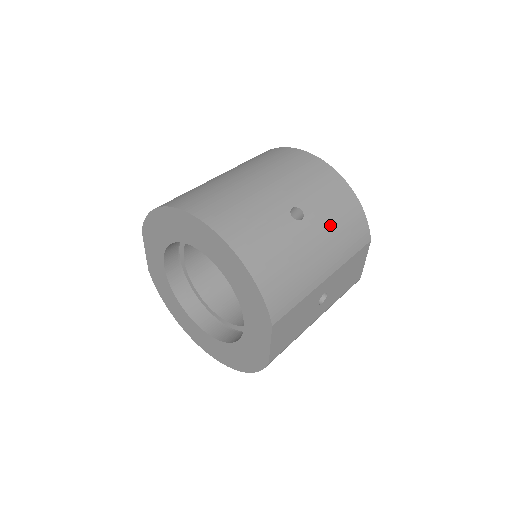
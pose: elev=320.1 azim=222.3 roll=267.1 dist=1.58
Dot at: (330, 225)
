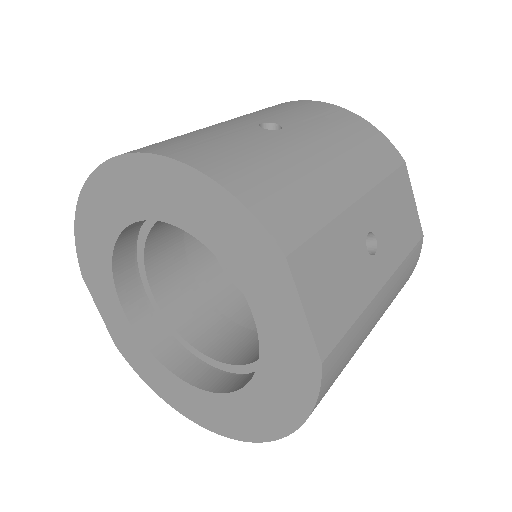
Dot at: (328, 134)
